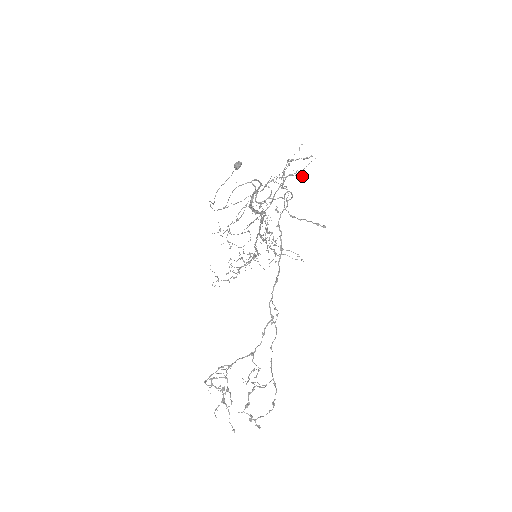
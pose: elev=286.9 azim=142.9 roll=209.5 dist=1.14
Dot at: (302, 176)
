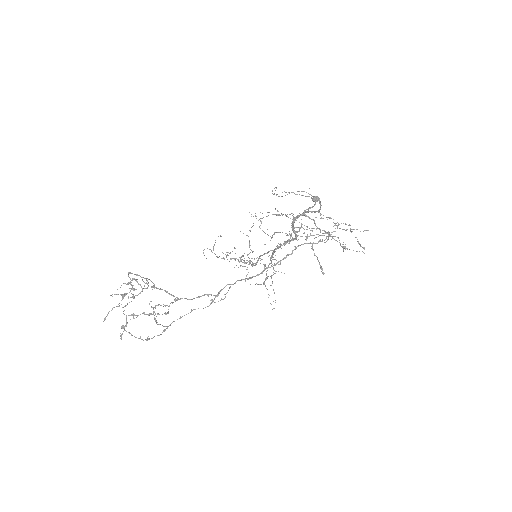
Dot at: occluded
